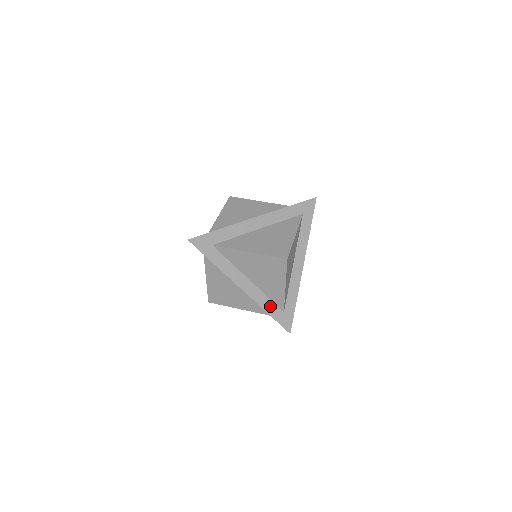
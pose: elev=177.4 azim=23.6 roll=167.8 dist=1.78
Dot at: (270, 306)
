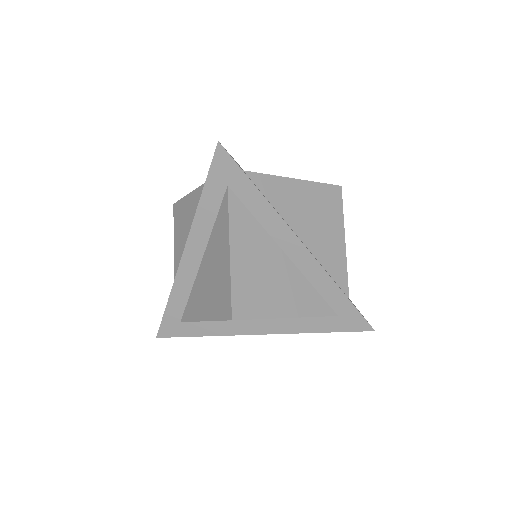
Dot at: (312, 324)
